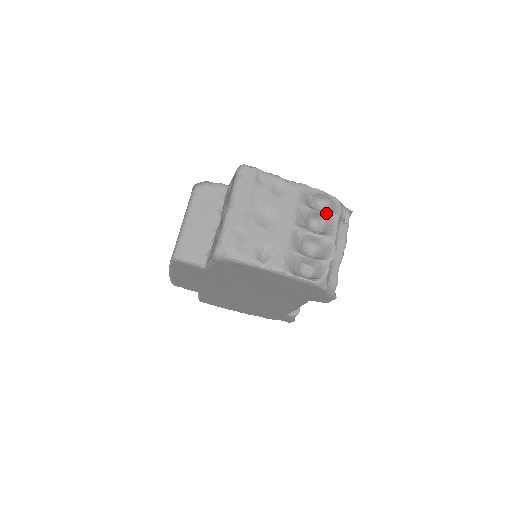
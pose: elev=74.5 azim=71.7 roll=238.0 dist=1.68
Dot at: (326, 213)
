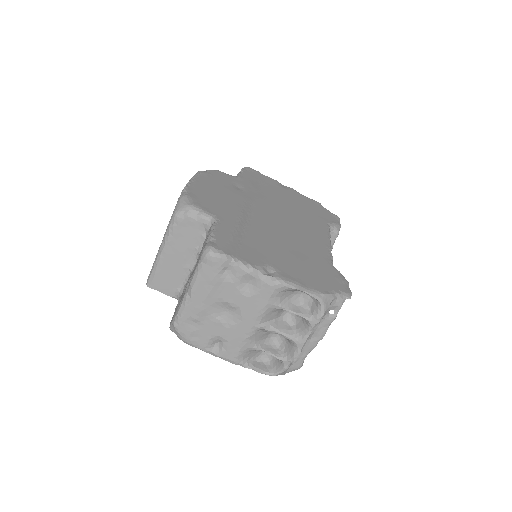
Dot at: (302, 316)
